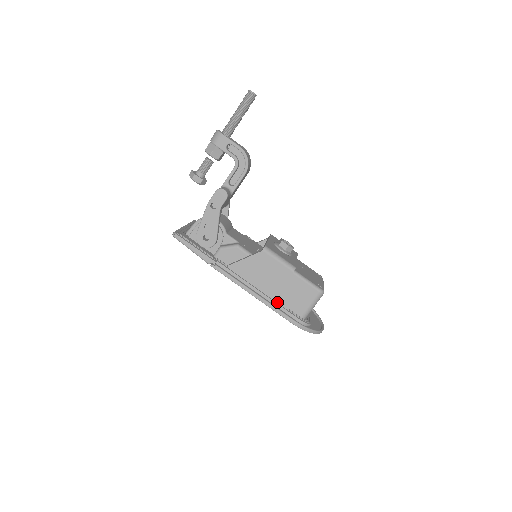
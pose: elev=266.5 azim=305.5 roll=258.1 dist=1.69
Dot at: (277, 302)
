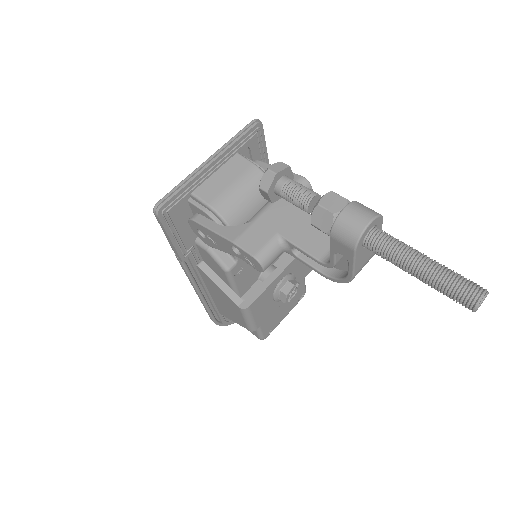
Dot at: (217, 306)
